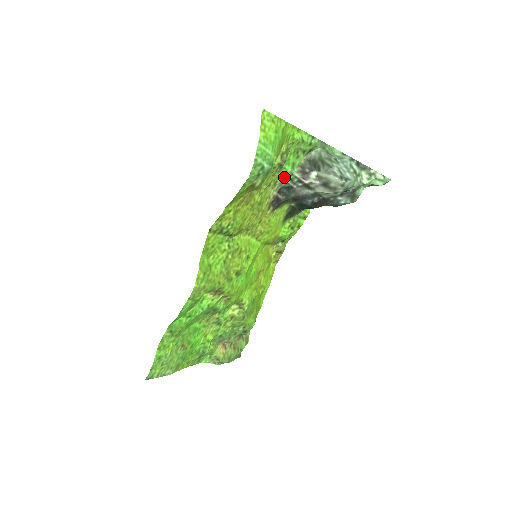
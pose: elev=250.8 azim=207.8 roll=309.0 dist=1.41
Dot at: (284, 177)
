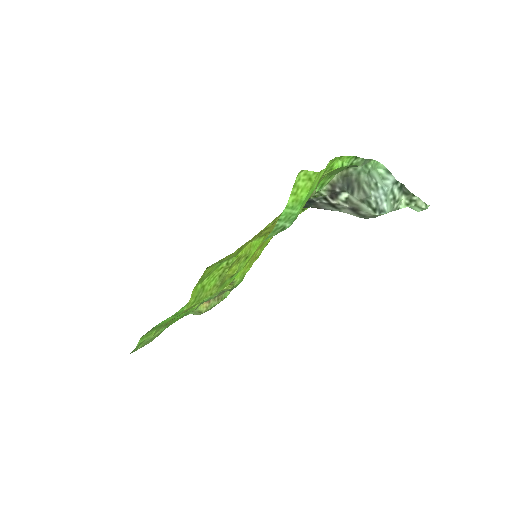
Dot at: occluded
